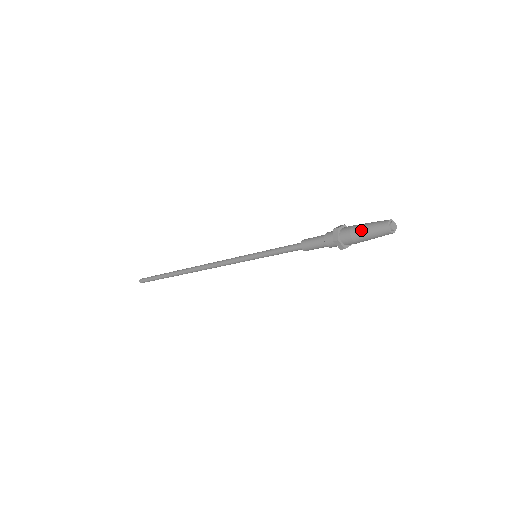
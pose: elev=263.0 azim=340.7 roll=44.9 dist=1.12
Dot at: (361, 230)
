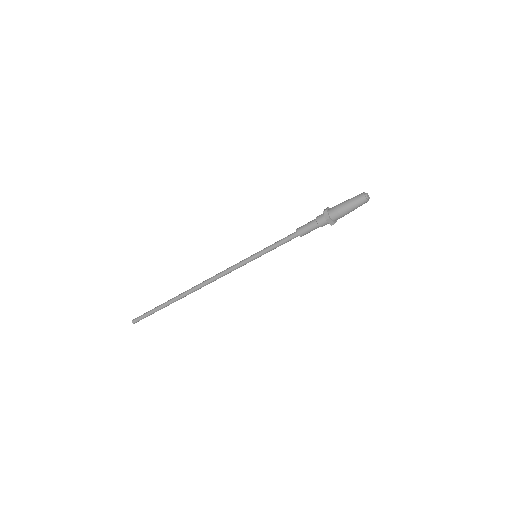
Dot at: (345, 201)
